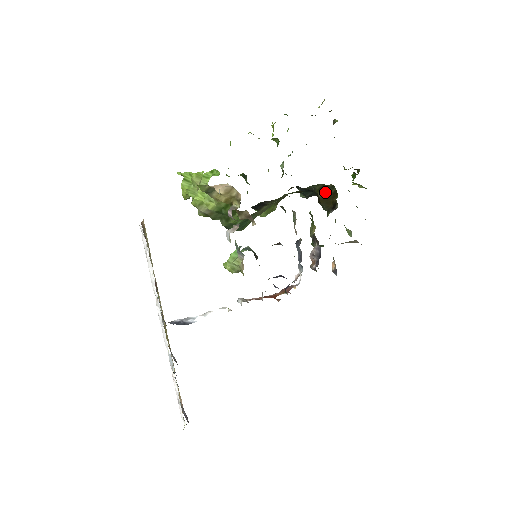
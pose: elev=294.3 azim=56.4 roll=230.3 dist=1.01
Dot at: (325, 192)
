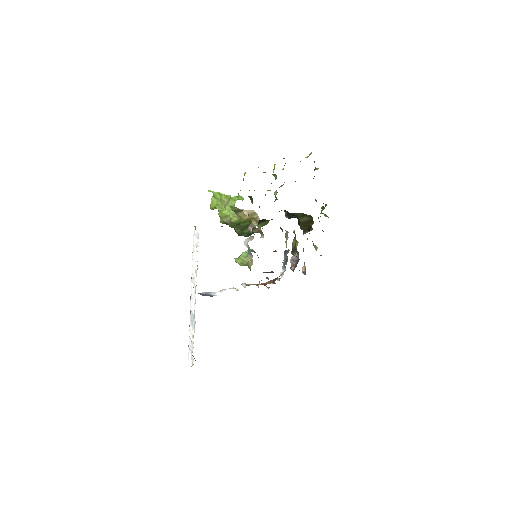
Dot at: (305, 218)
